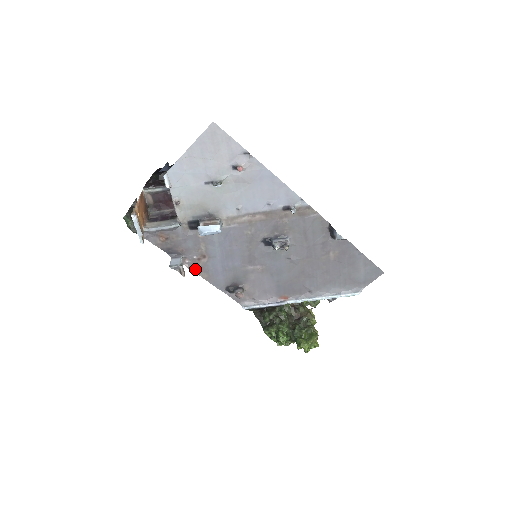
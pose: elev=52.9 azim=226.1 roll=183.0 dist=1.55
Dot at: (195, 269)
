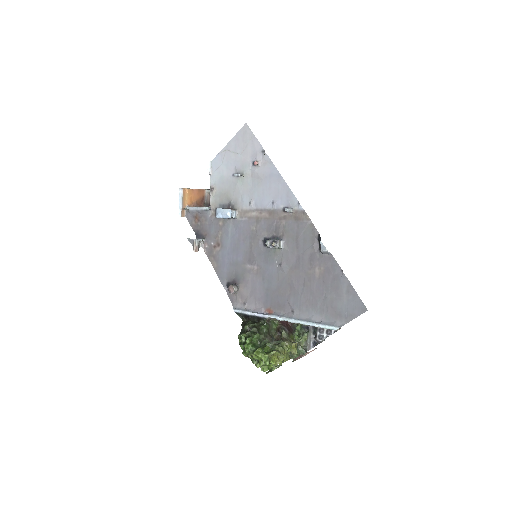
Dot at: (210, 256)
